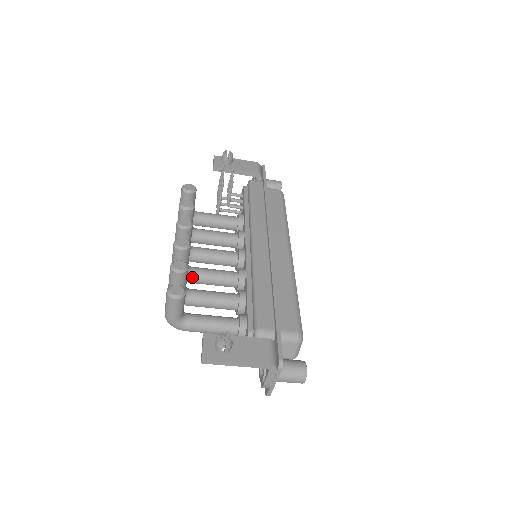
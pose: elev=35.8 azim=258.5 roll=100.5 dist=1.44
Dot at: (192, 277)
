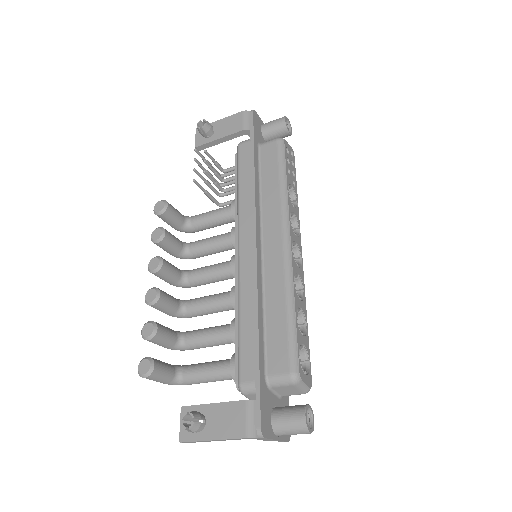
Dot at: (189, 314)
